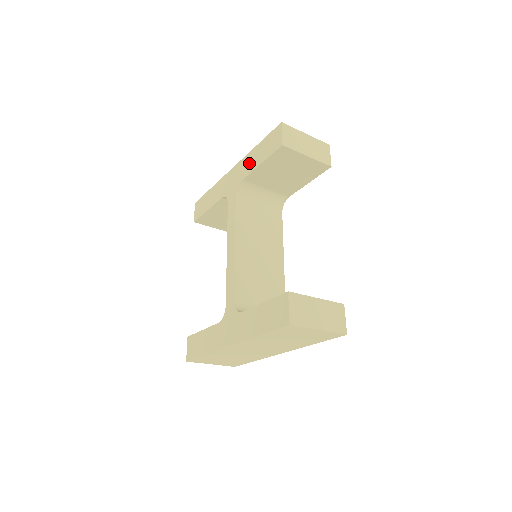
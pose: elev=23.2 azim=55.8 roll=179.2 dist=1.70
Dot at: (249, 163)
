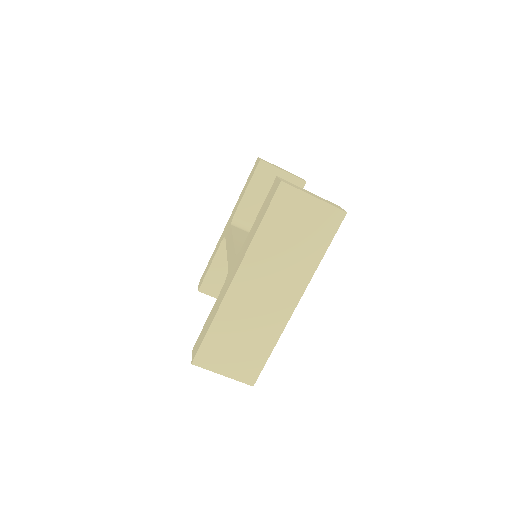
Dot at: (239, 200)
